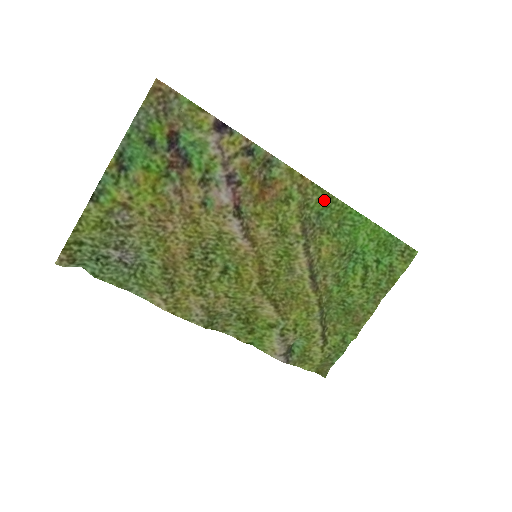
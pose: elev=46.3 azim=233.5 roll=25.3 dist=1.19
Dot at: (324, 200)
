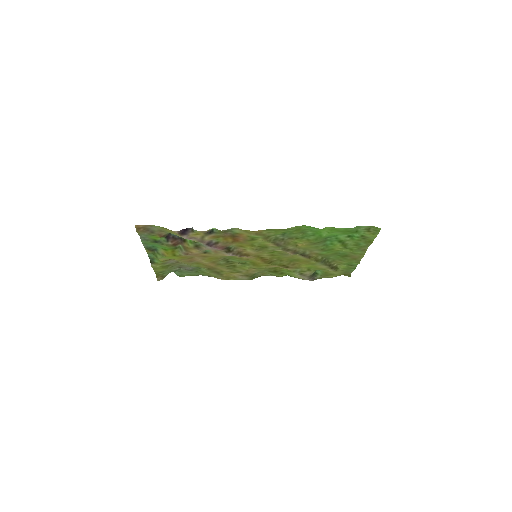
Dot at: (279, 232)
